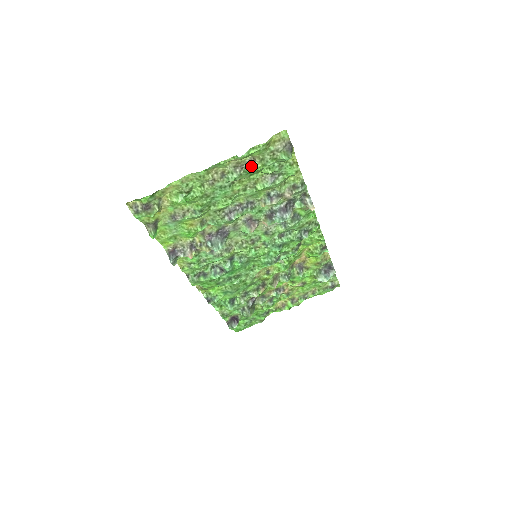
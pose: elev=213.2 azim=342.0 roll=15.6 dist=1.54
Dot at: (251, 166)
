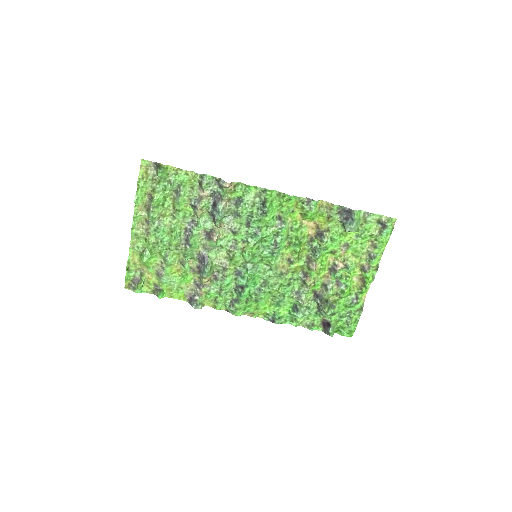
Dot at: (151, 200)
